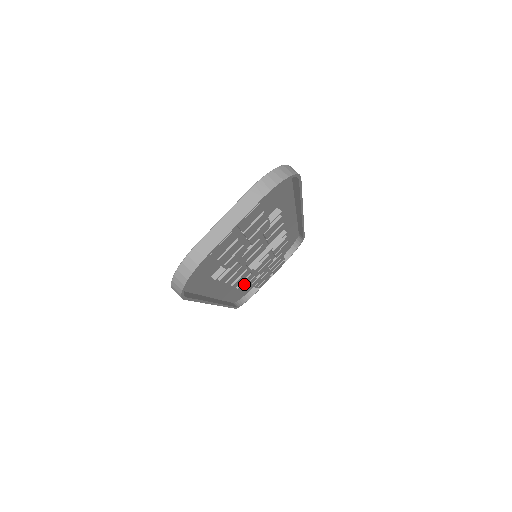
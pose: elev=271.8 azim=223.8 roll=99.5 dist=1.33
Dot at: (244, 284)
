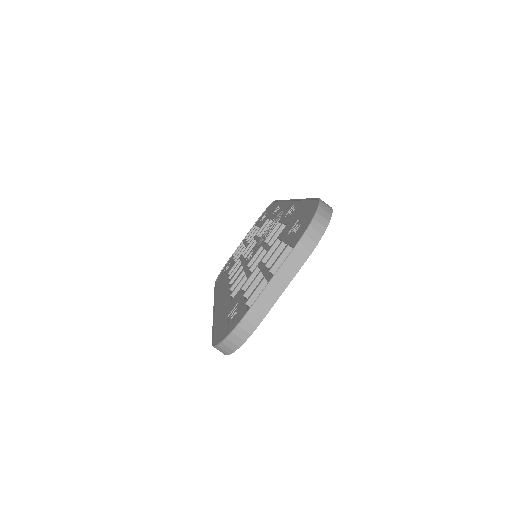
Dot at: occluded
